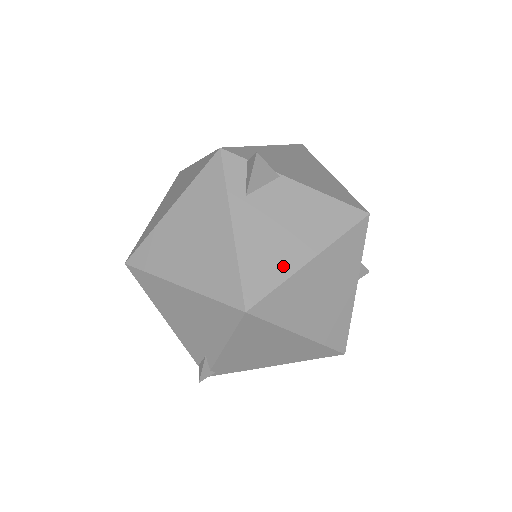
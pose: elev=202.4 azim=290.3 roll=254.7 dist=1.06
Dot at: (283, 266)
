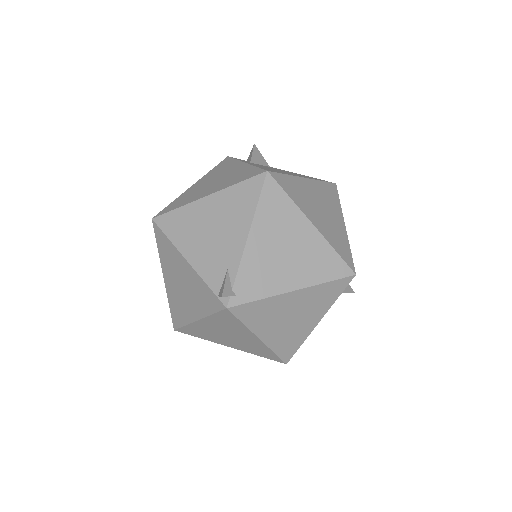
Dot at: occluded
